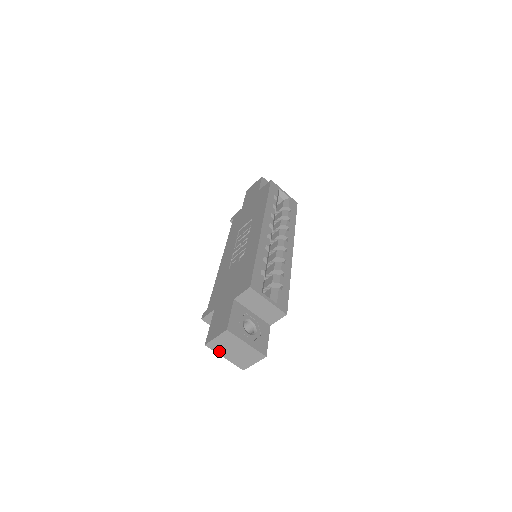
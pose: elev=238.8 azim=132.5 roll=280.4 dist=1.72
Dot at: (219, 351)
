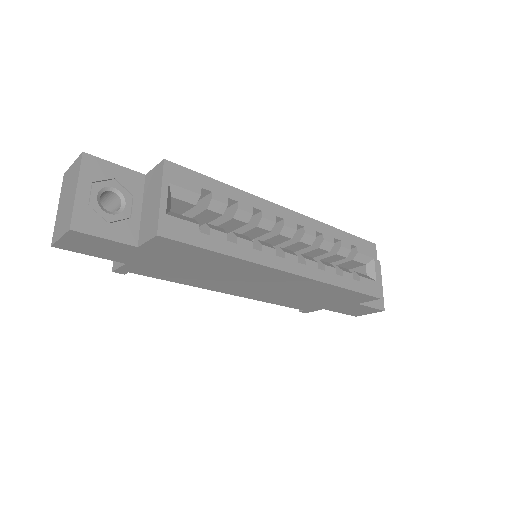
Dot at: (63, 193)
